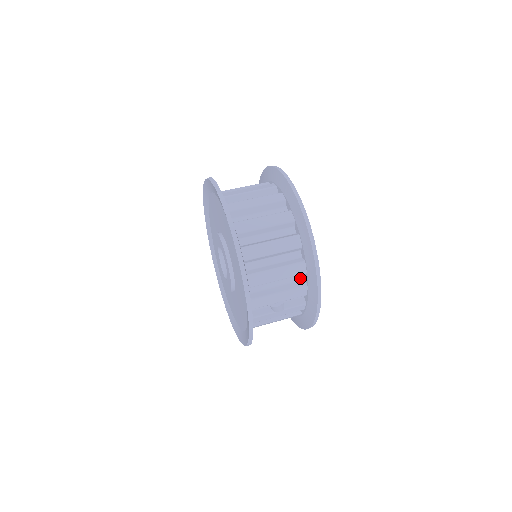
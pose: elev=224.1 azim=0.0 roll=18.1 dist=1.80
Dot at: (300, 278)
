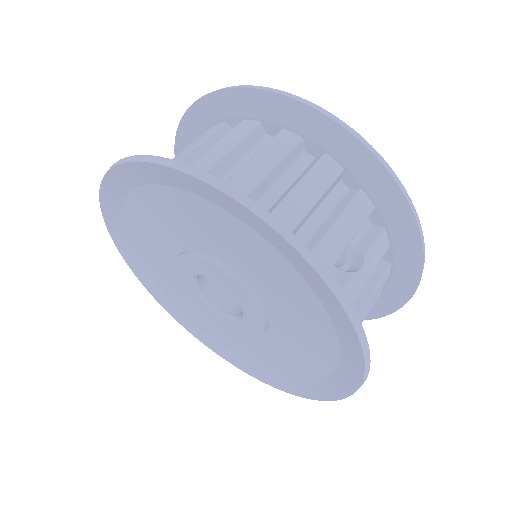
Dot at: (341, 191)
